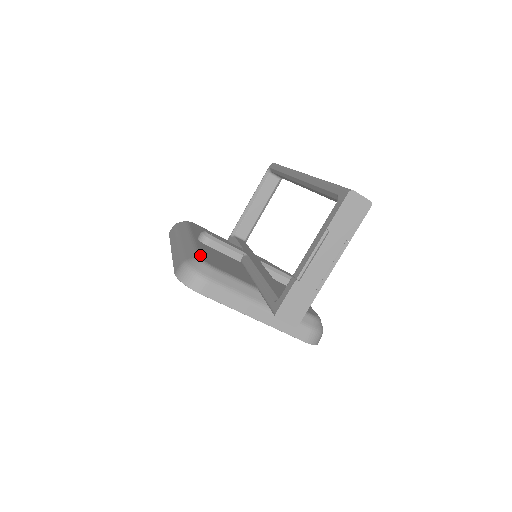
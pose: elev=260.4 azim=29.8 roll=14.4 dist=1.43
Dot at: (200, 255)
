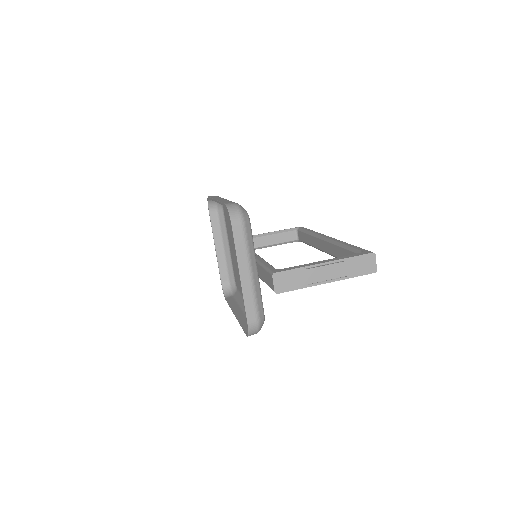
Dot at: occluded
